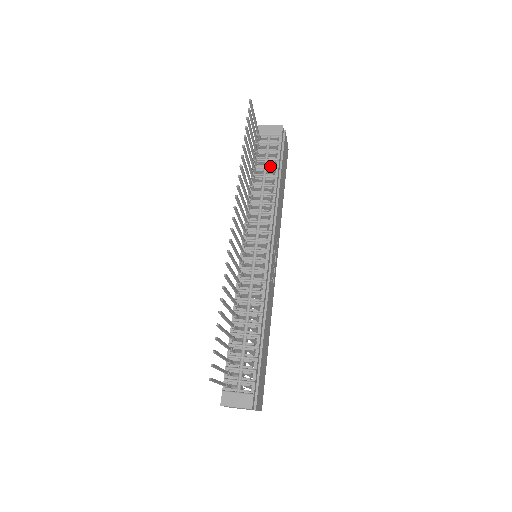
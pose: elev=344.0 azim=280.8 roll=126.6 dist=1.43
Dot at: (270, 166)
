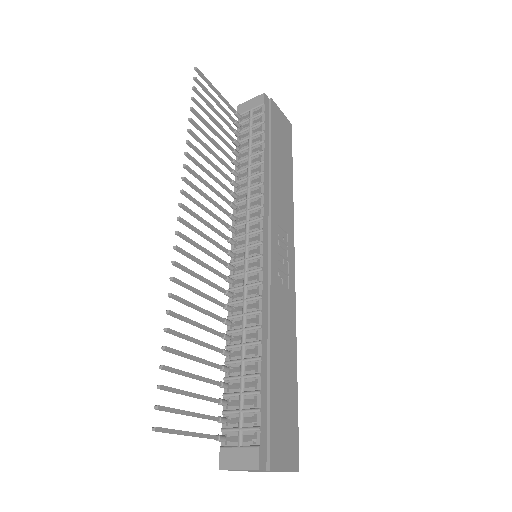
Dot at: (255, 143)
